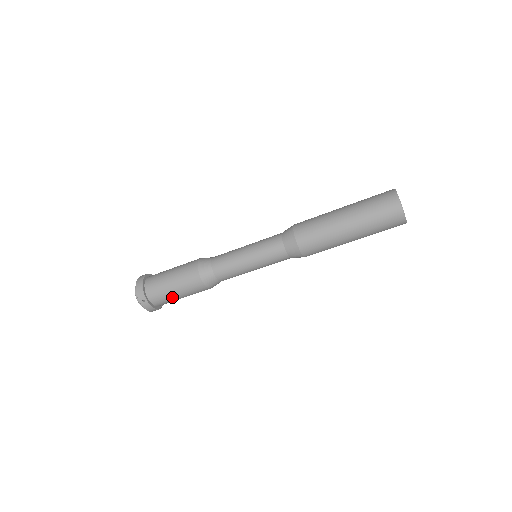
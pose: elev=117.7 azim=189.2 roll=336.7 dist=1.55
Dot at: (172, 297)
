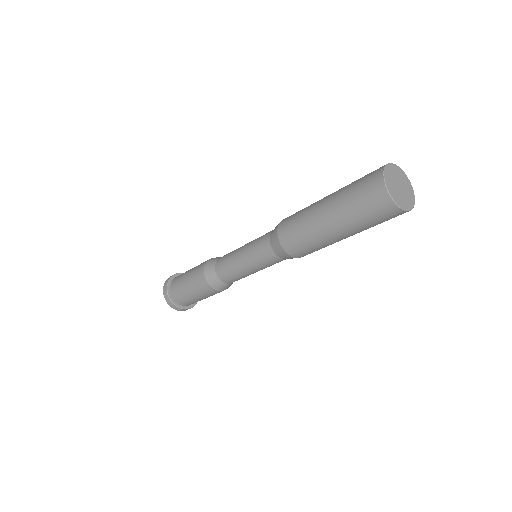
Dot at: (200, 300)
